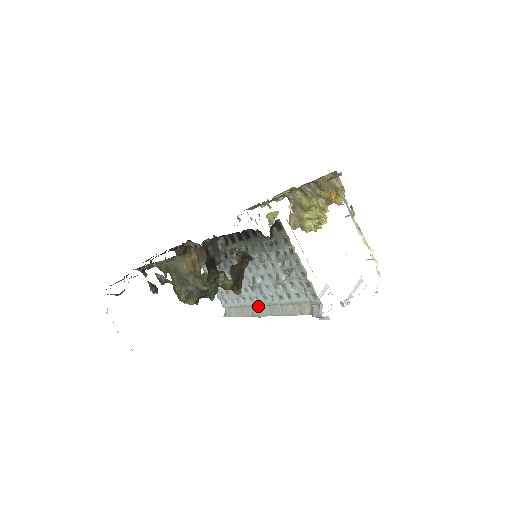
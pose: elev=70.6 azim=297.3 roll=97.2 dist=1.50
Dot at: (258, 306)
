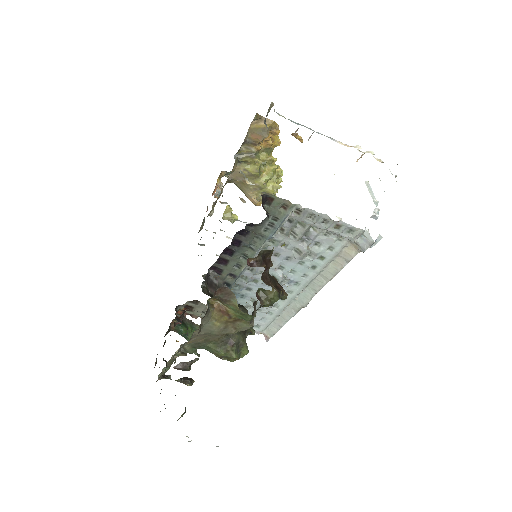
Dot at: (295, 298)
